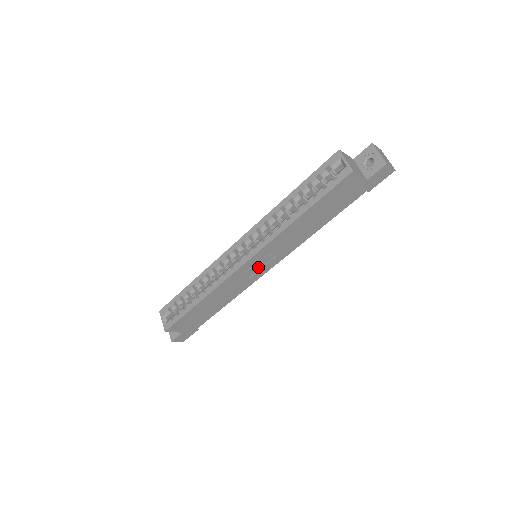
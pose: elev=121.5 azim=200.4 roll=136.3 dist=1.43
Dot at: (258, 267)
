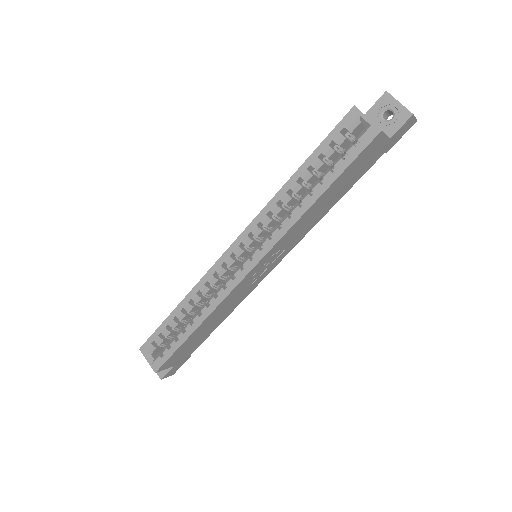
Dot at: (263, 269)
